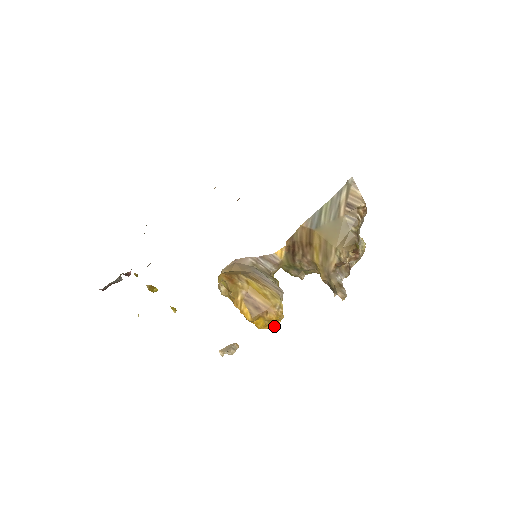
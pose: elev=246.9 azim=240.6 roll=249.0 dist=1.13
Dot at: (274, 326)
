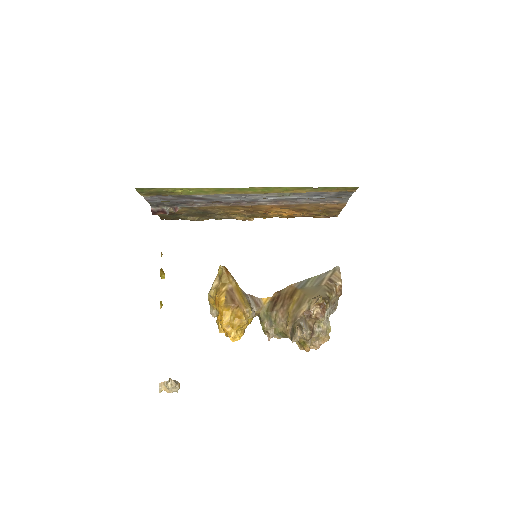
Dot at: (234, 332)
